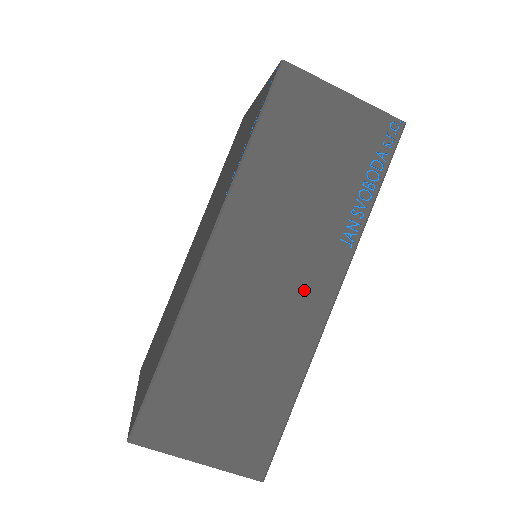
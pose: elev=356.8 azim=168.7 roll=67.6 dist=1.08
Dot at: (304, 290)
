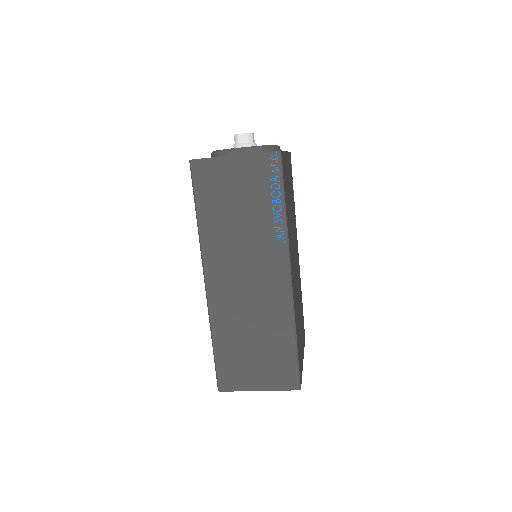
Dot at: (269, 279)
